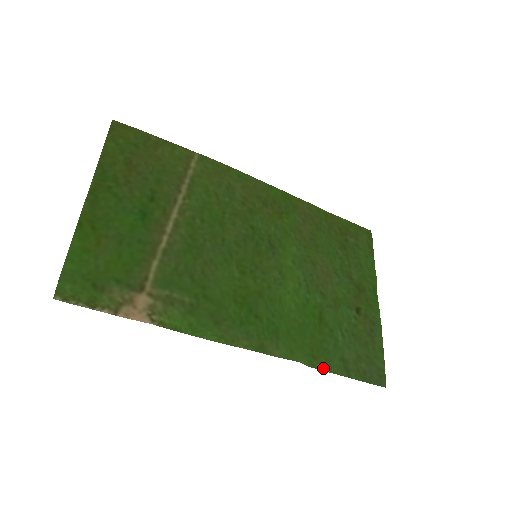
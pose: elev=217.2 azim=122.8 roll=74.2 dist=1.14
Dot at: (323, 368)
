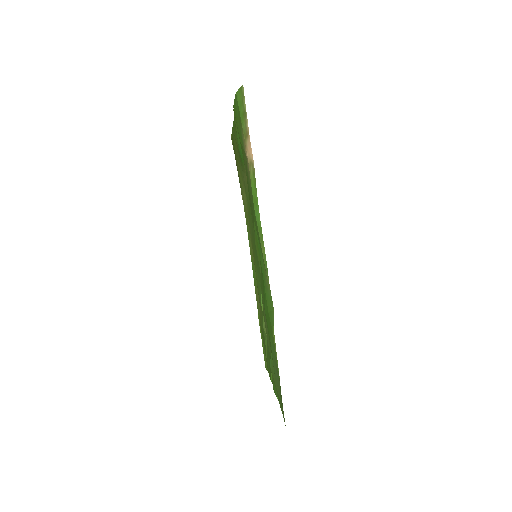
Dot at: (274, 343)
